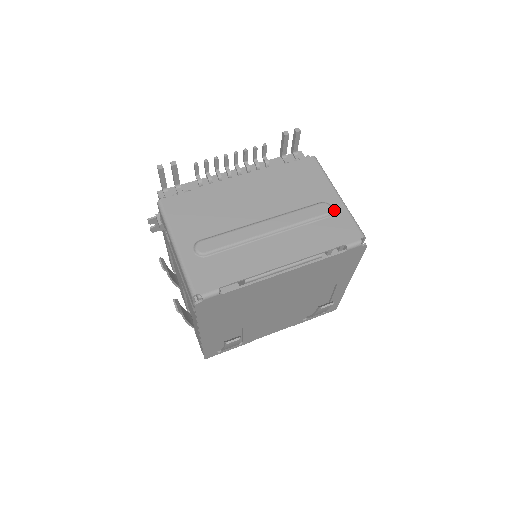
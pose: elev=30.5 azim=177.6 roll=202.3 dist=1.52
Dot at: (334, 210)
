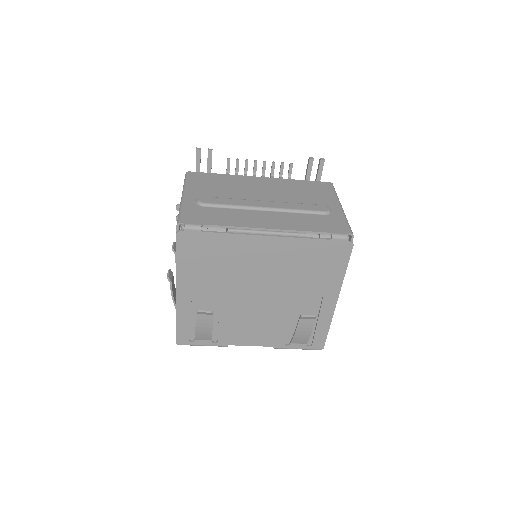
Dot at: (332, 212)
